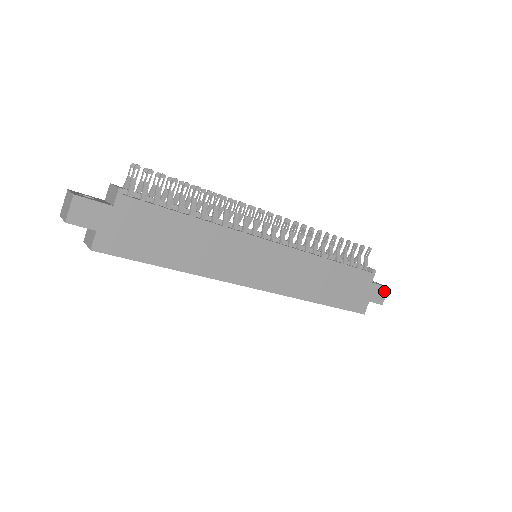
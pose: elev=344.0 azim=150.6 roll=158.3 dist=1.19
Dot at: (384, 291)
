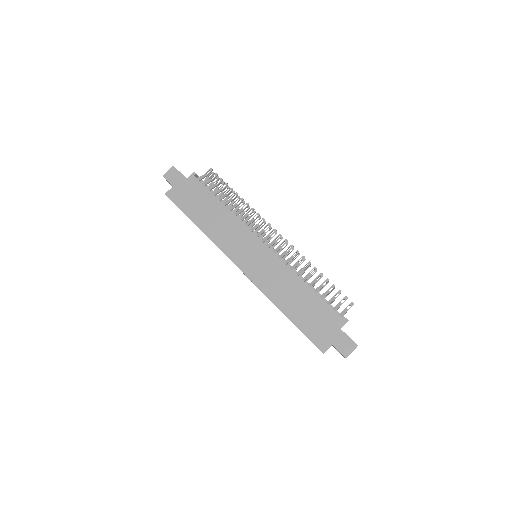
Dot at: (352, 346)
